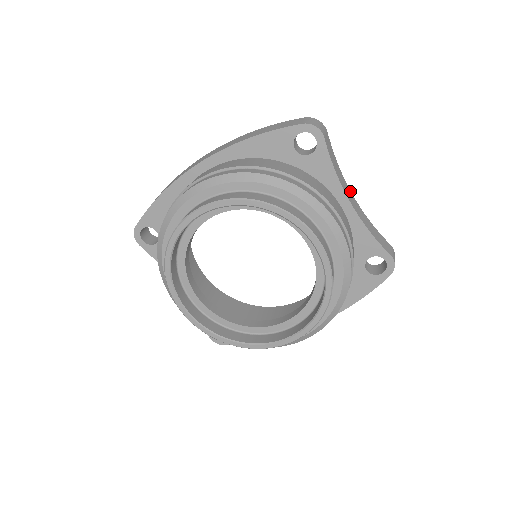
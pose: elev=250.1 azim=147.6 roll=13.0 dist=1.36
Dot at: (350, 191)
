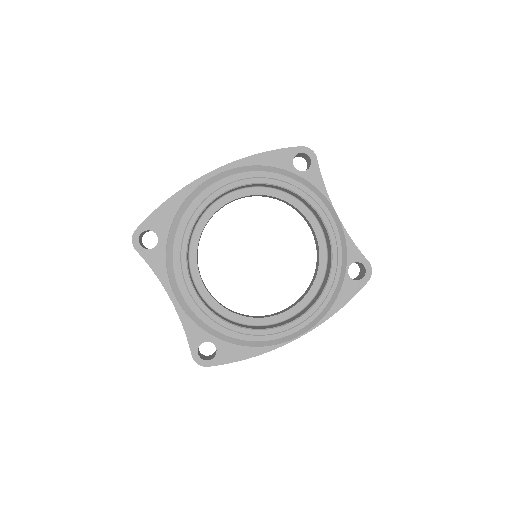
Dot at: occluded
